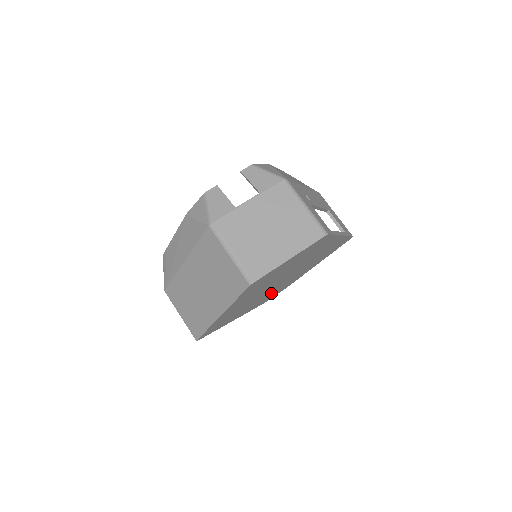
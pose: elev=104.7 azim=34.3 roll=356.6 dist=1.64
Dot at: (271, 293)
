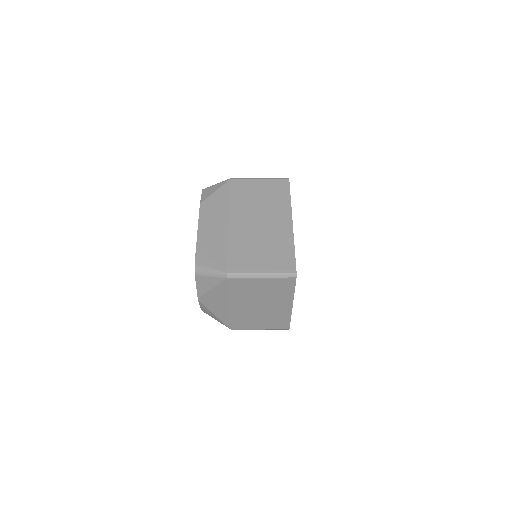
Dot at: occluded
